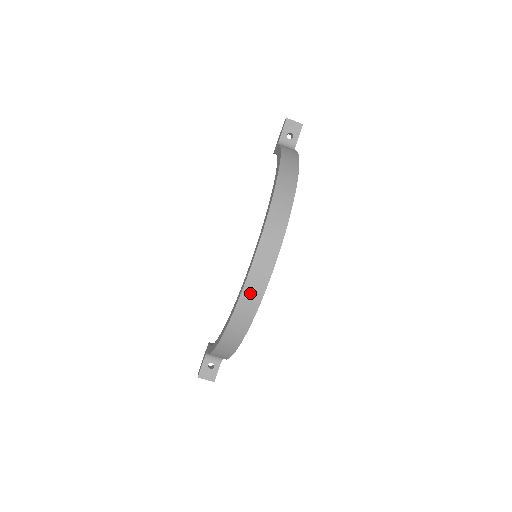
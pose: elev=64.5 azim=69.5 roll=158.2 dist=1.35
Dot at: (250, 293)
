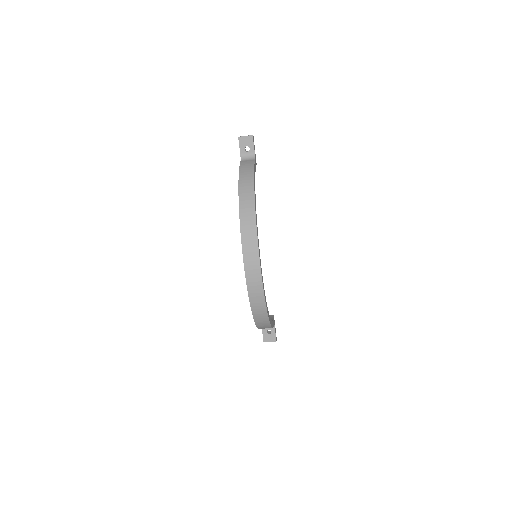
Dot at: (254, 292)
